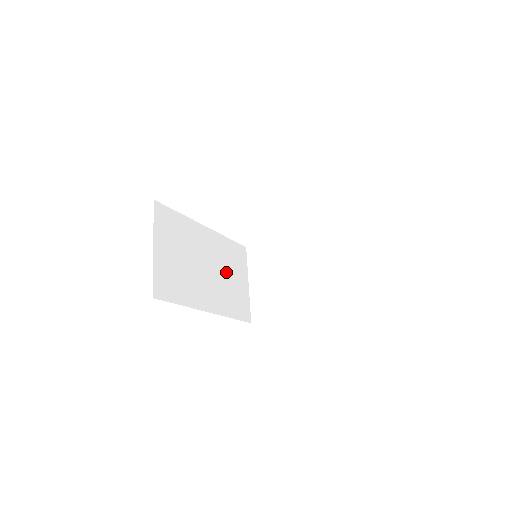
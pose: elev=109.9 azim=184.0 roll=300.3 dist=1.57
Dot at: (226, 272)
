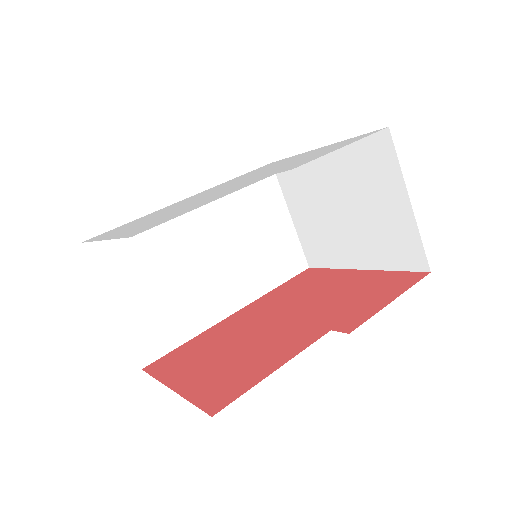
Dot at: (246, 234)
